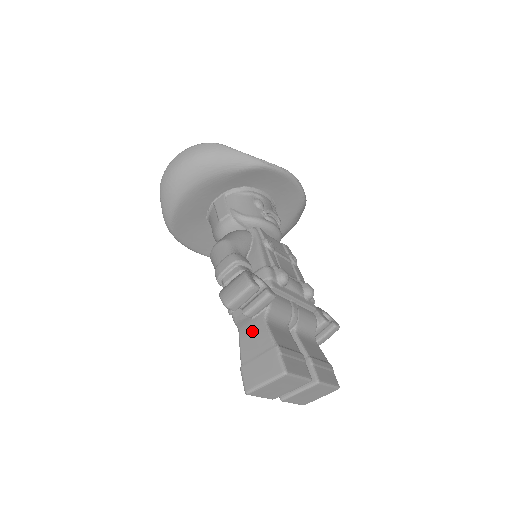
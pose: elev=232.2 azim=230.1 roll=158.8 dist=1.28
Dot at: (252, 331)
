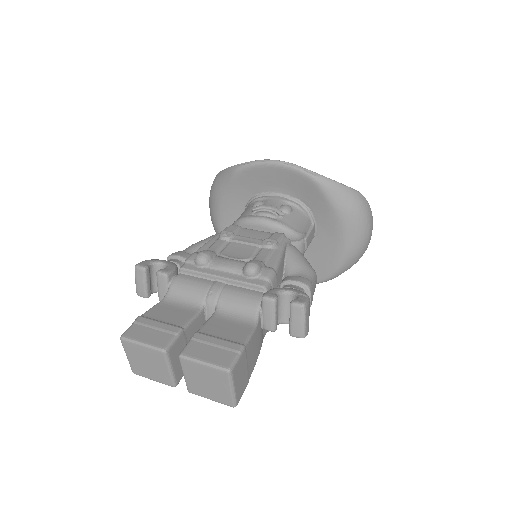
Dot at: occluded
